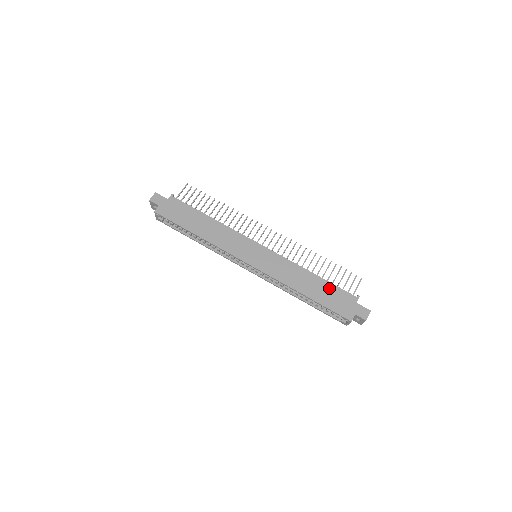
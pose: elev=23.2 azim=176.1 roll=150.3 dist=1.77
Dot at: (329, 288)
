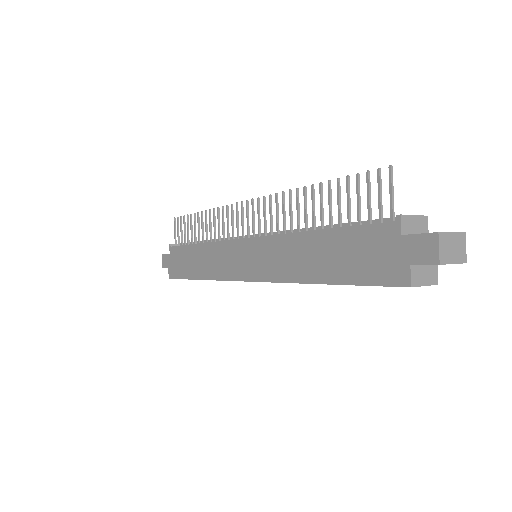
Dot at: (344, 241)
